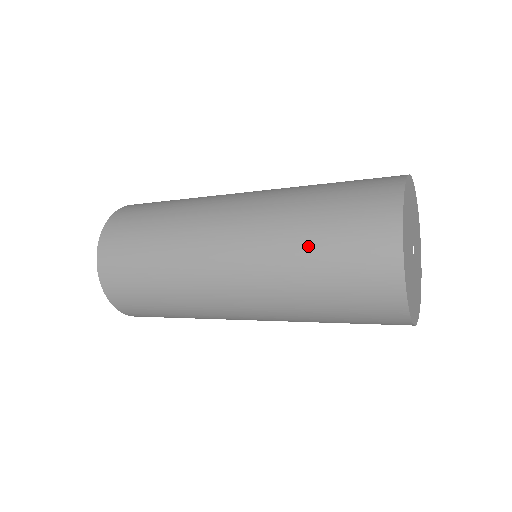
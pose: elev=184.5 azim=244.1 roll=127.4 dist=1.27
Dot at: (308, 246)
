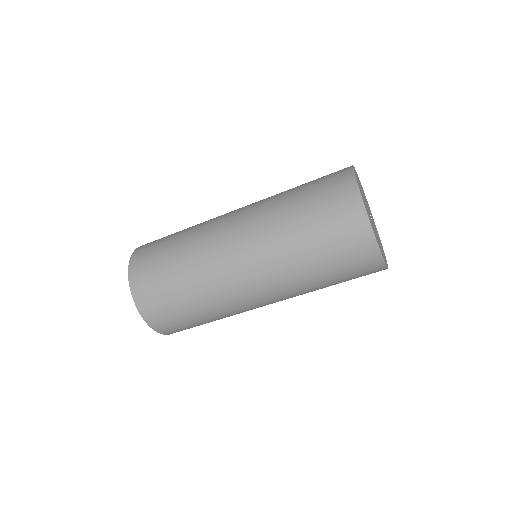
Dot at: occluded
